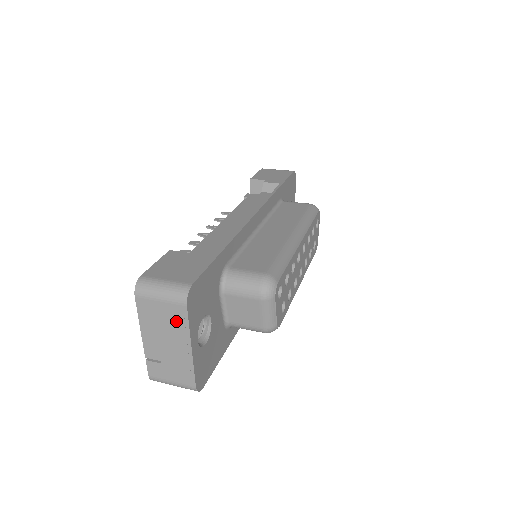
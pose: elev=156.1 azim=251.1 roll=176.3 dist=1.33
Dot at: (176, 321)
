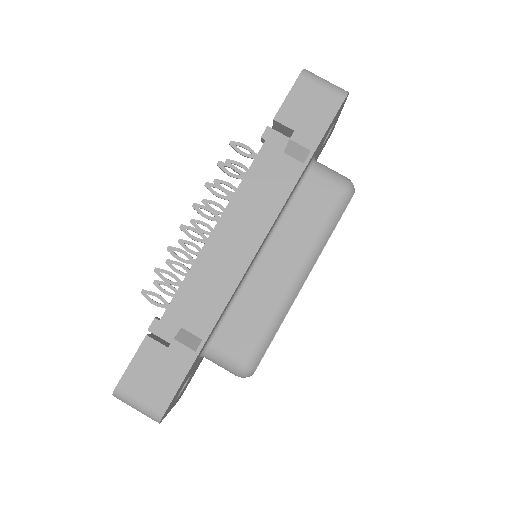
Dot at: occluded
